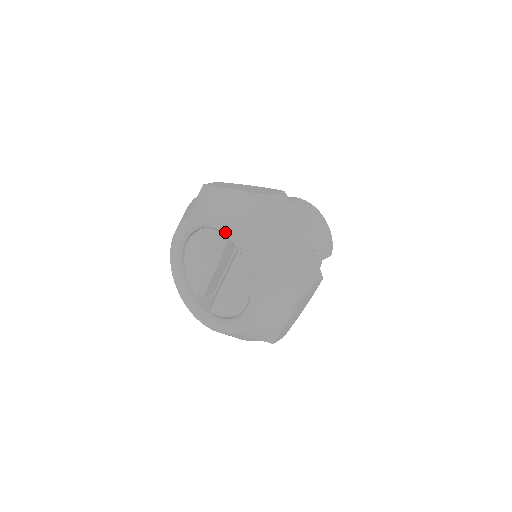
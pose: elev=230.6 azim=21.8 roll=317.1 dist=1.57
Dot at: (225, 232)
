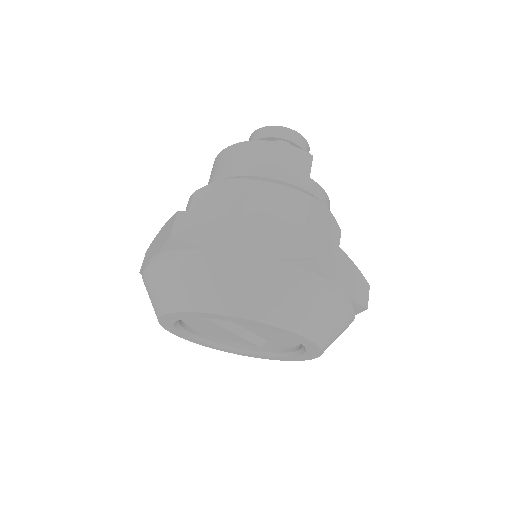
Dot at: (188, 317)
